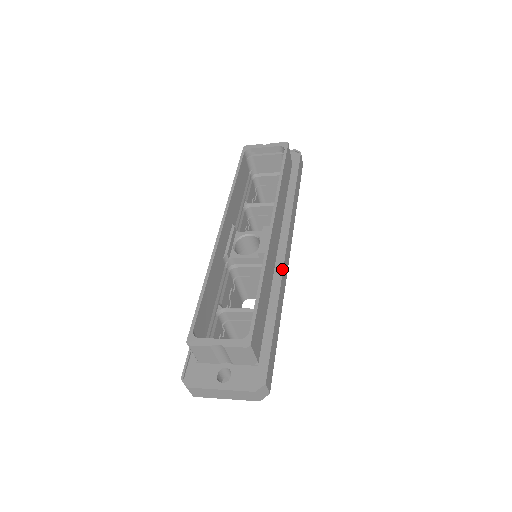
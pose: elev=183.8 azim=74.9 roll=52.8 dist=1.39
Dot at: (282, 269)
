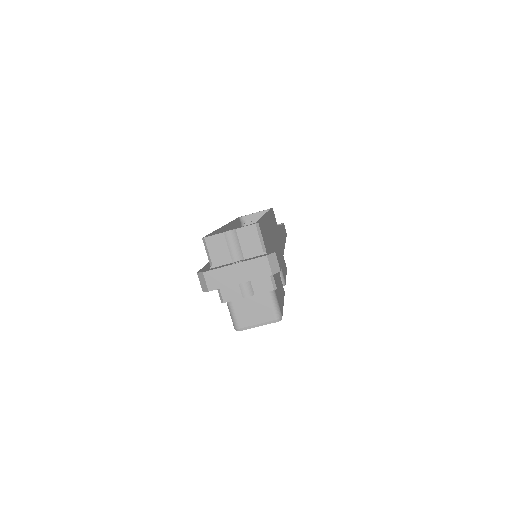
Dot at: occluded
